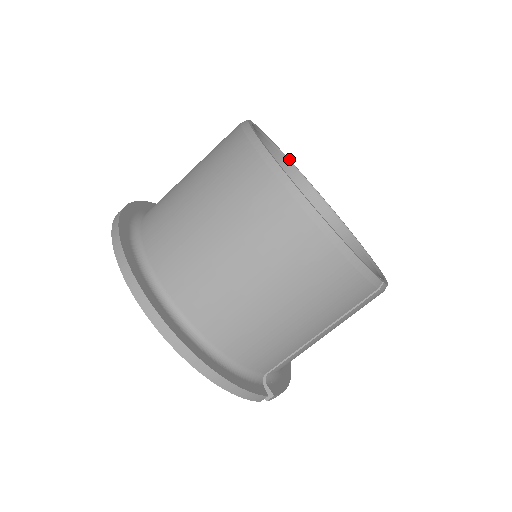
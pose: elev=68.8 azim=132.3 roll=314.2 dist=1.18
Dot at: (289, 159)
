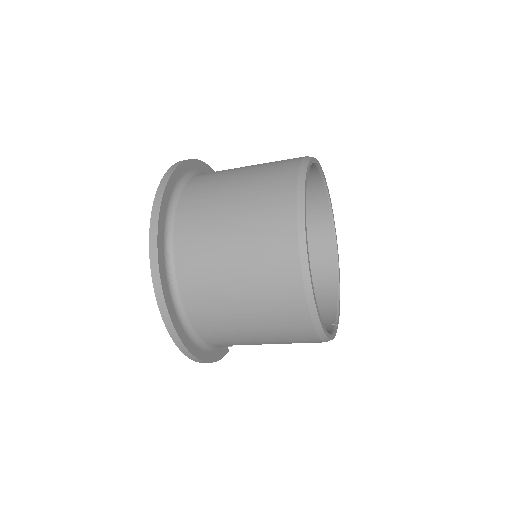
Dot at: (319, 163)
